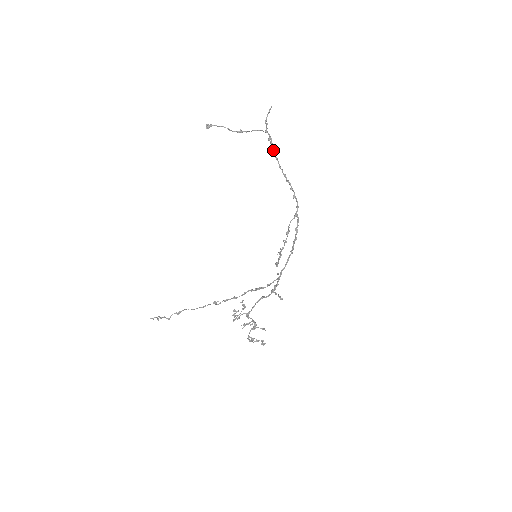
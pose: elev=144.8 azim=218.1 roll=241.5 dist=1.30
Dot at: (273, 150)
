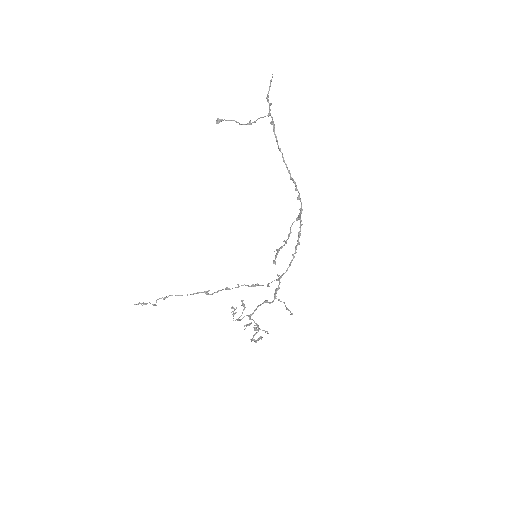
Dot at: (276, 138)
